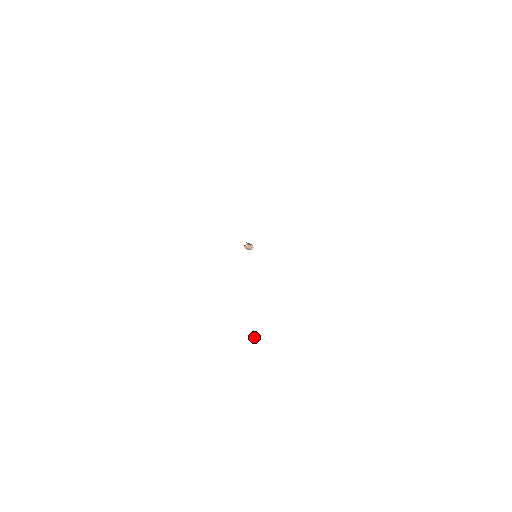
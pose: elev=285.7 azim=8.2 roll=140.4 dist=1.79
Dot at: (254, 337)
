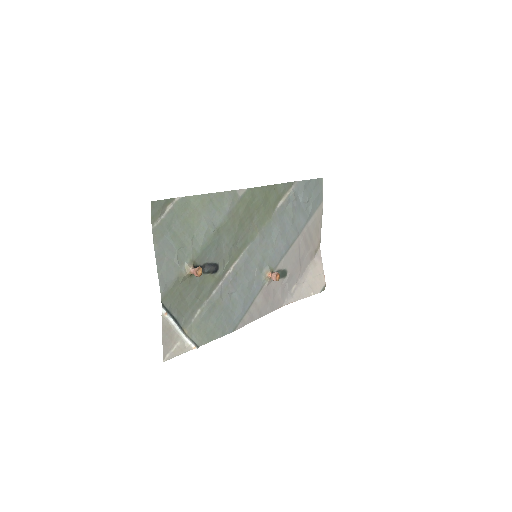
Dot at: (194, 270)
